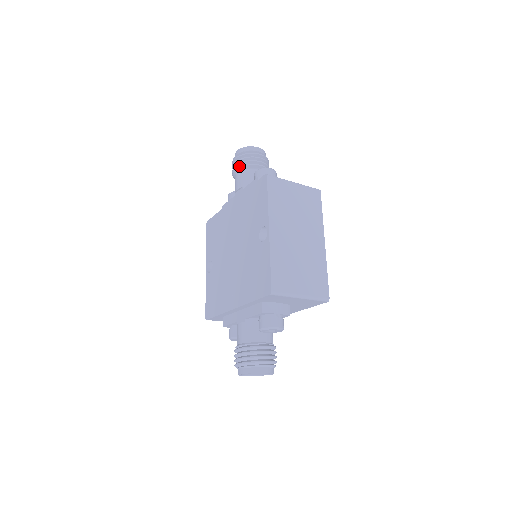
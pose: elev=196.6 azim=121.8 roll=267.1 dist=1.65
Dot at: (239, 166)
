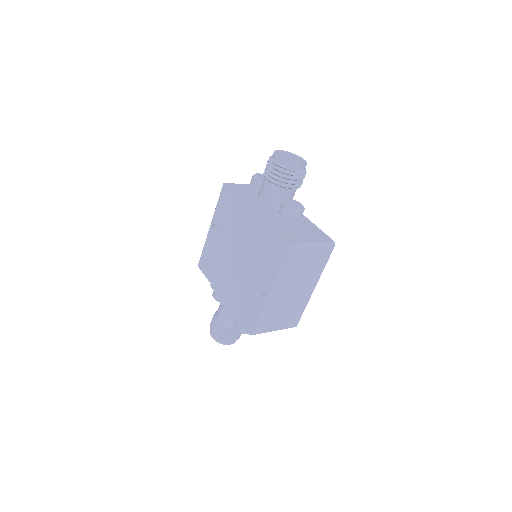
Dot at: (272, 181)
